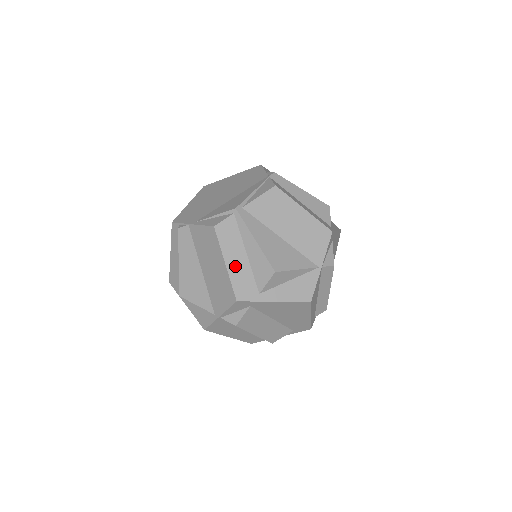
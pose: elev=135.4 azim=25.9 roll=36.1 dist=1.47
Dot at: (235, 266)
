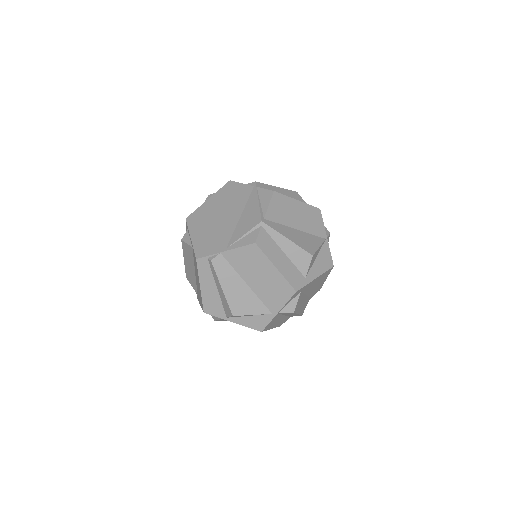
Dot at: (282, 266)
